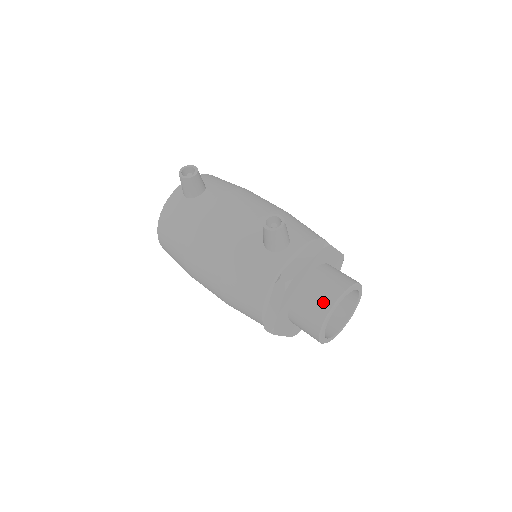
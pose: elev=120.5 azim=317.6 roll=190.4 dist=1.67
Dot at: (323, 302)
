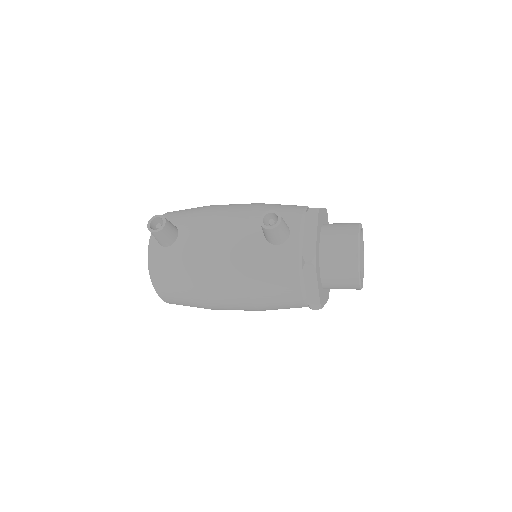
Dot at: (348, 257)
